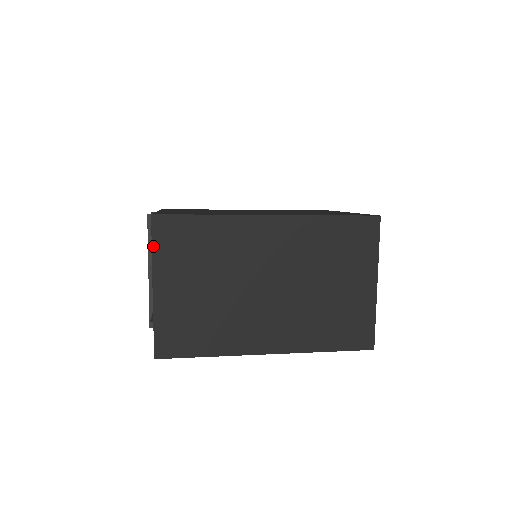
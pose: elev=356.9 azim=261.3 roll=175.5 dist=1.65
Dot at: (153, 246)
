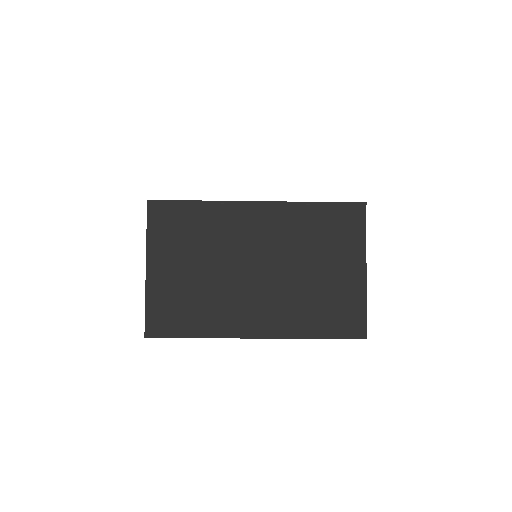
Dot at: (148, 229)
